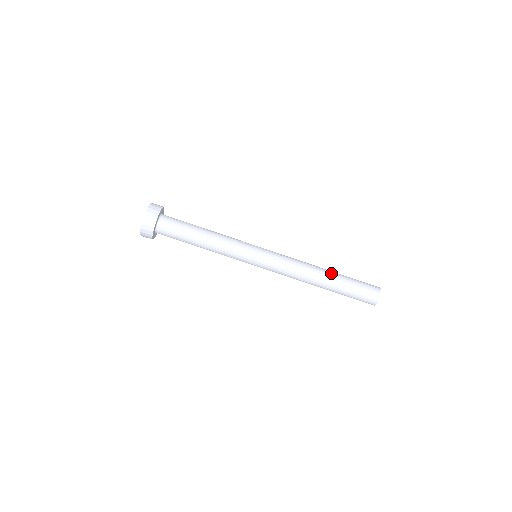
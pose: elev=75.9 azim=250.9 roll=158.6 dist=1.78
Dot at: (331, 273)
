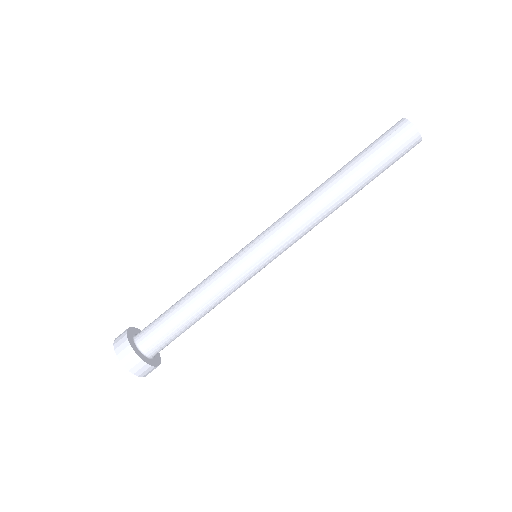
Dot at: (341, 176)
